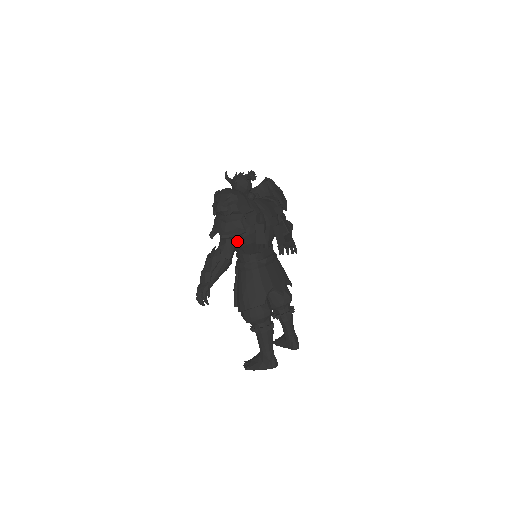
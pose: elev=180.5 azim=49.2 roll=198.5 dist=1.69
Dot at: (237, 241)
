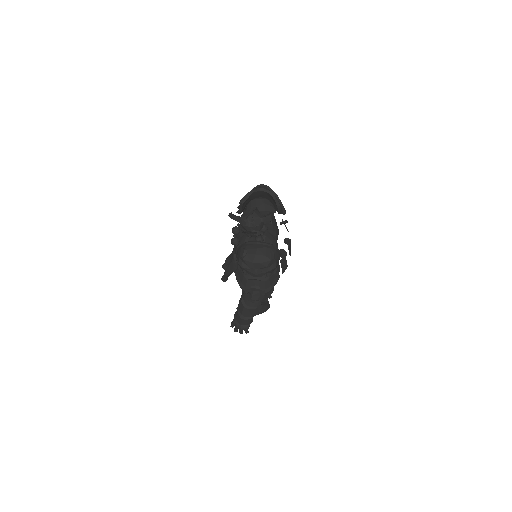
Dot at: occluded
